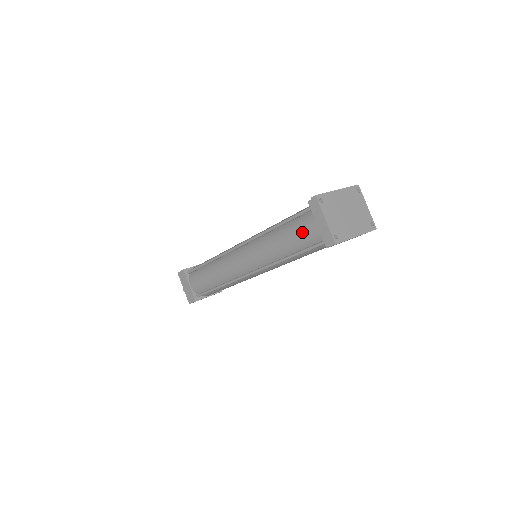
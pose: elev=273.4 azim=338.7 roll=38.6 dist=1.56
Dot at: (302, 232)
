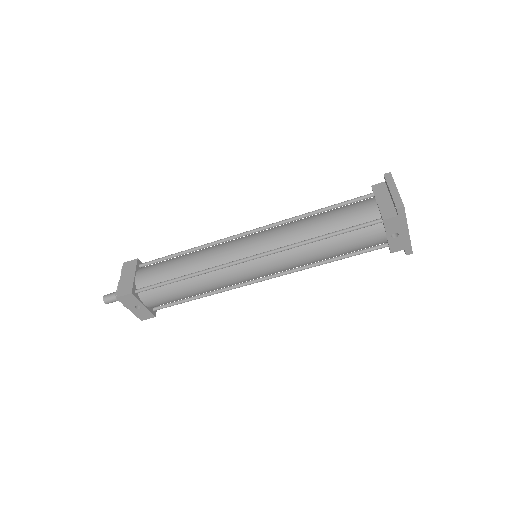
Dot at: (353, 210)
